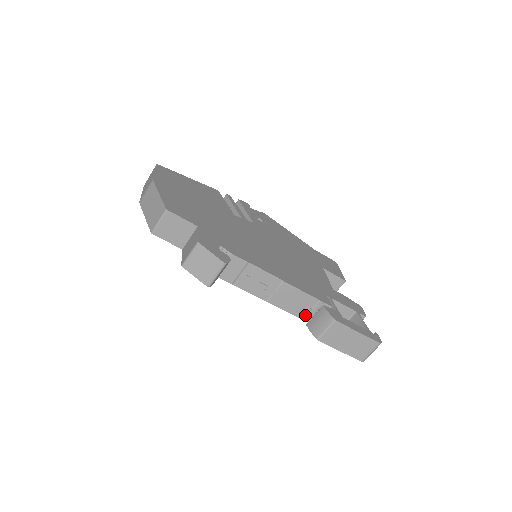
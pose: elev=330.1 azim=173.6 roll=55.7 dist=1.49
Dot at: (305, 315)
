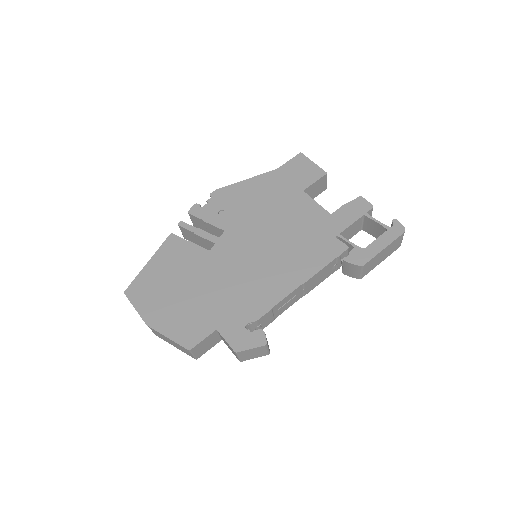
Dot at: (335, 269)
